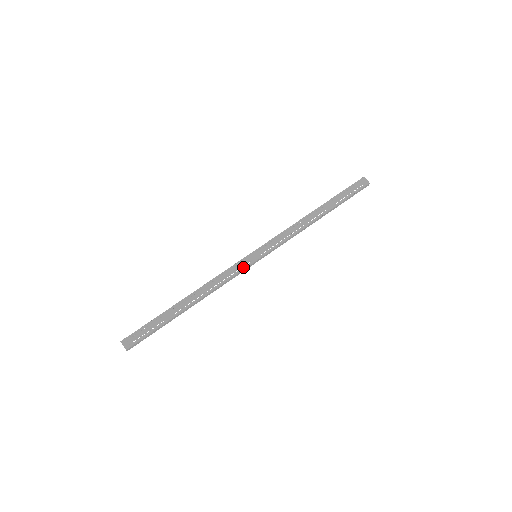
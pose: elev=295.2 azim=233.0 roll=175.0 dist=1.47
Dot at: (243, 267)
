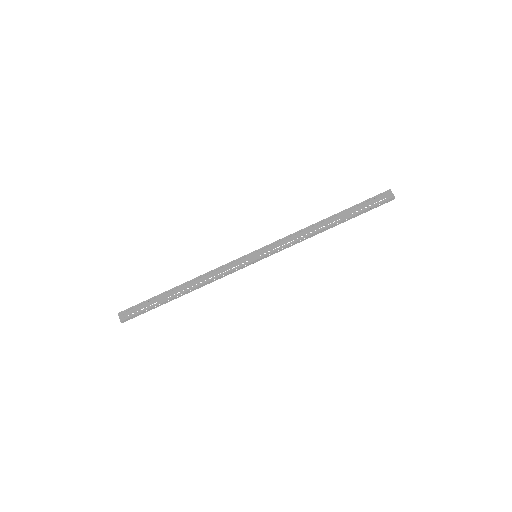
Dot at: (240, 265)
